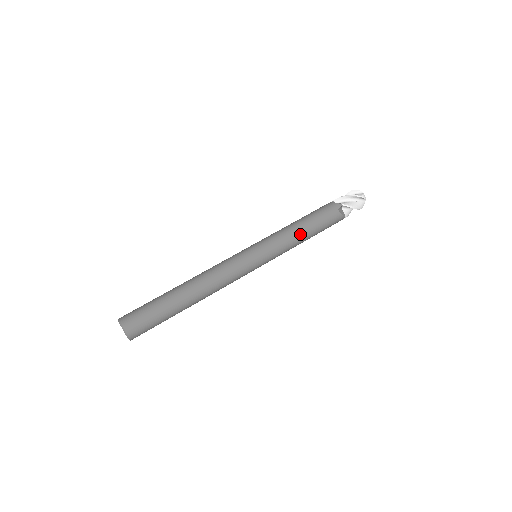
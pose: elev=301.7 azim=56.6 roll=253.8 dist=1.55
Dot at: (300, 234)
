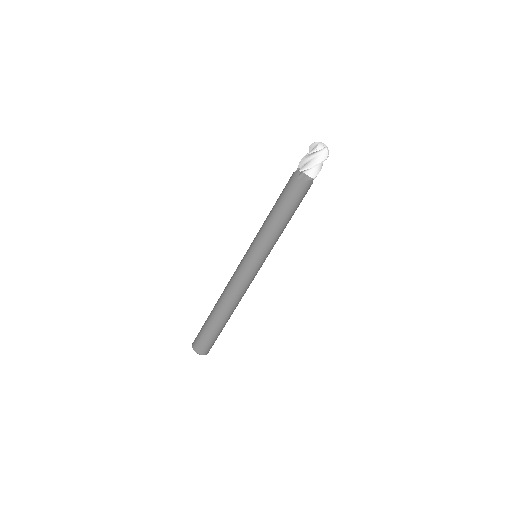
Dot at: occluded
